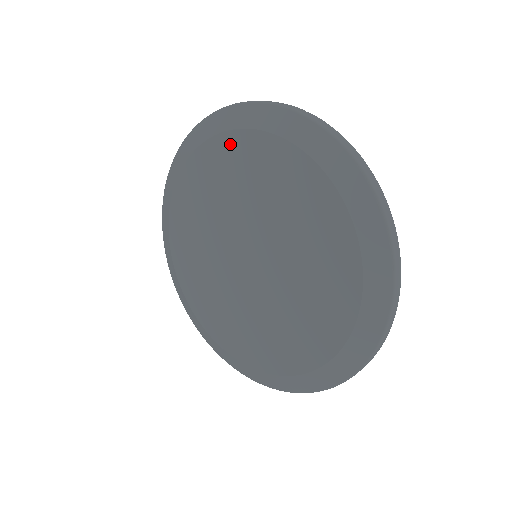
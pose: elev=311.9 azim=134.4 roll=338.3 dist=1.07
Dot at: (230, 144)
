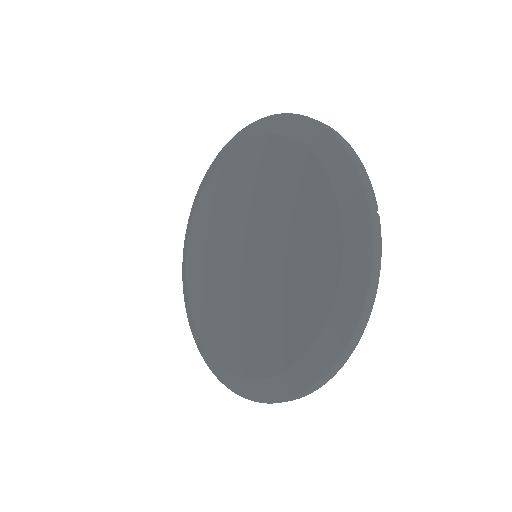
Dot at: (307, 166)
